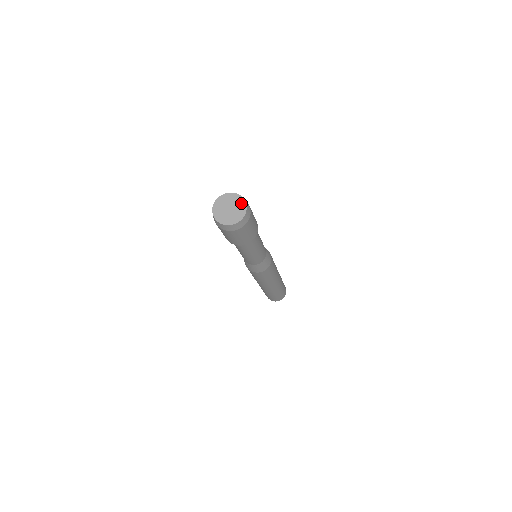
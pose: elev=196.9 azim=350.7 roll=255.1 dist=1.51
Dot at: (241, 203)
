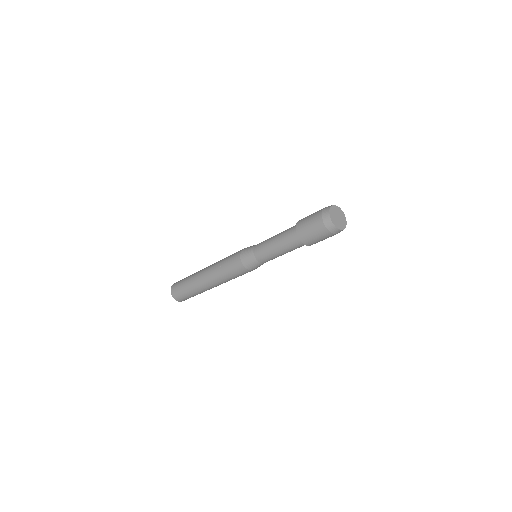
Dot at: (341, 213)
